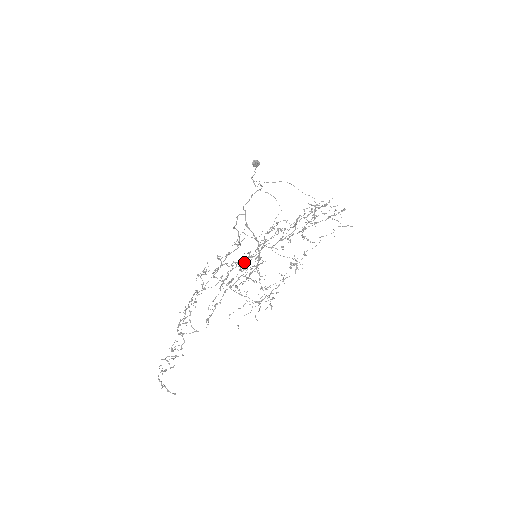
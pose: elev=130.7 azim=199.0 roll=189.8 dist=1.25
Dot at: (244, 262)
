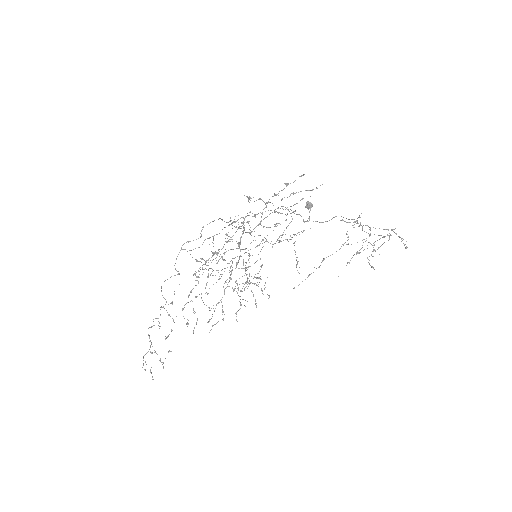
Dot at: occluded
